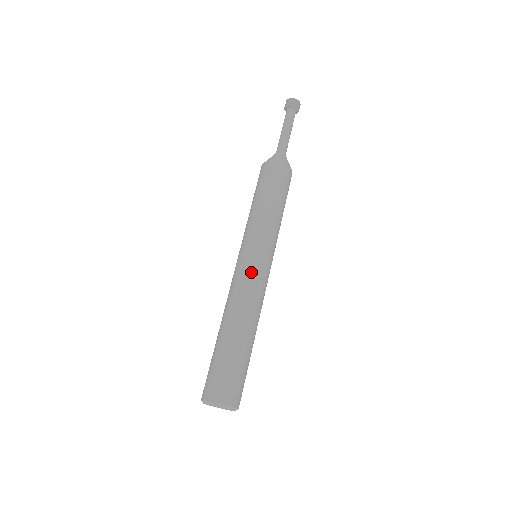
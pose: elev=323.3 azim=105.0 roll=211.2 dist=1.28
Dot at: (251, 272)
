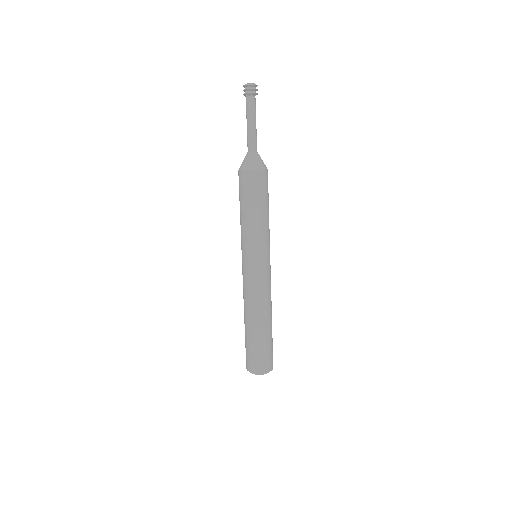
Dot at: (260, 278)
